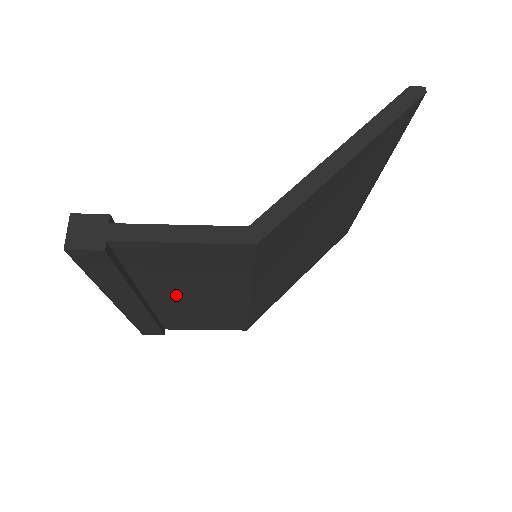
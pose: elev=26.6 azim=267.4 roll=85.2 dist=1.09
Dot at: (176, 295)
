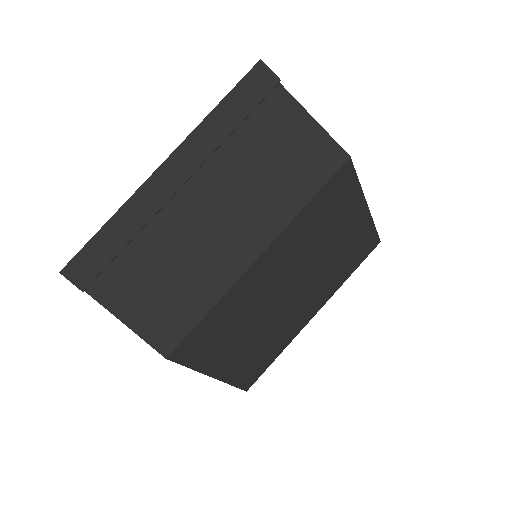
Dot at: (216, 199)
